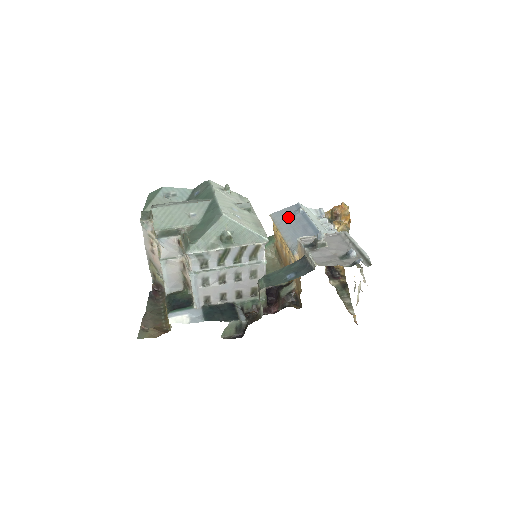
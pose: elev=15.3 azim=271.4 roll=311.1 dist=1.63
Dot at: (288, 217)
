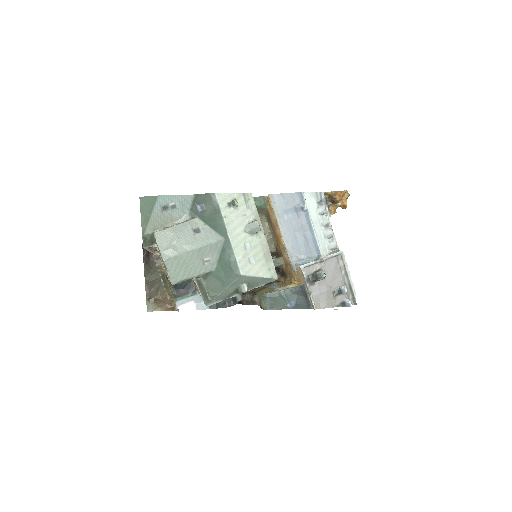
Dot at: (290, 211)
